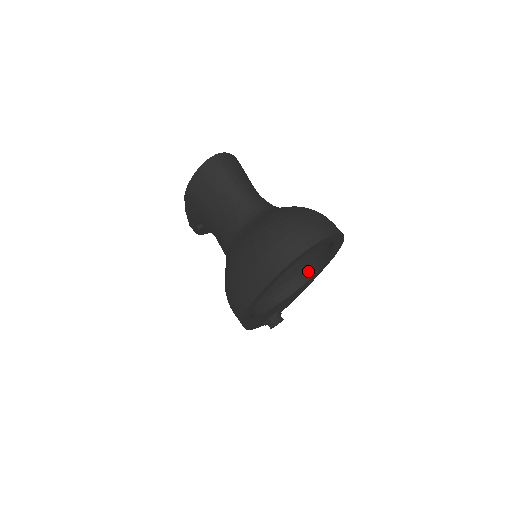
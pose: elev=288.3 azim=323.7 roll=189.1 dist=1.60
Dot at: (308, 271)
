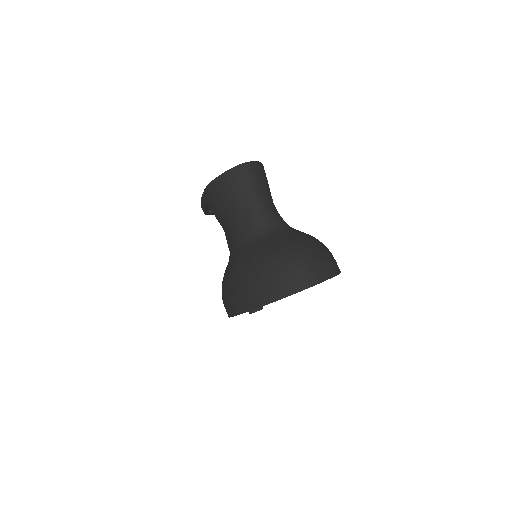
Dot at: occluded
